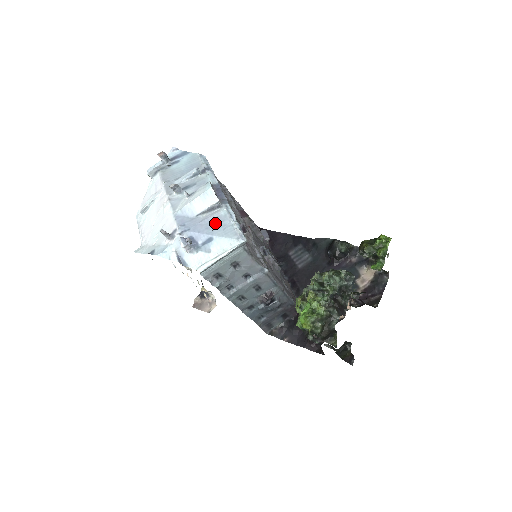
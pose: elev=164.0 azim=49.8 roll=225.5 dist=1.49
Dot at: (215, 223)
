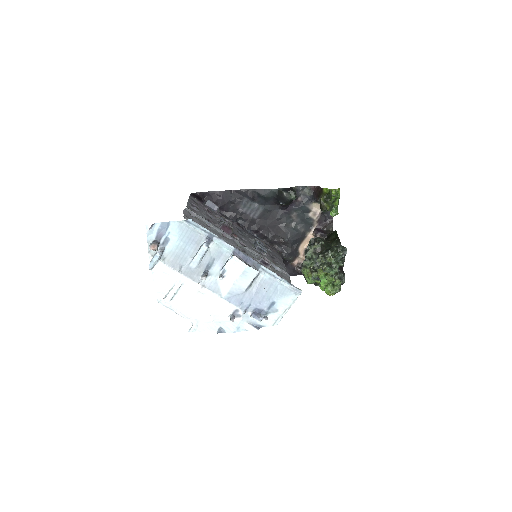
Dot at: (267, 289)
